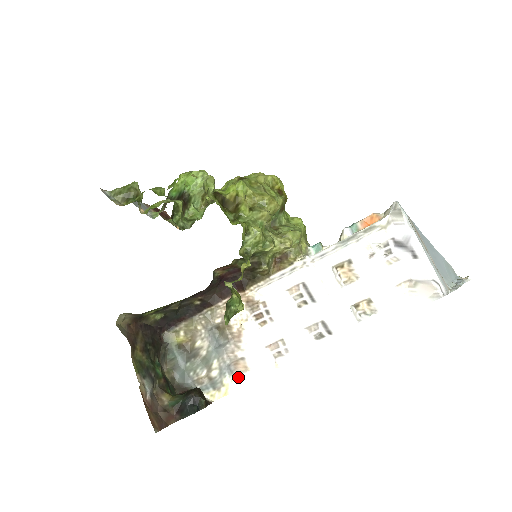
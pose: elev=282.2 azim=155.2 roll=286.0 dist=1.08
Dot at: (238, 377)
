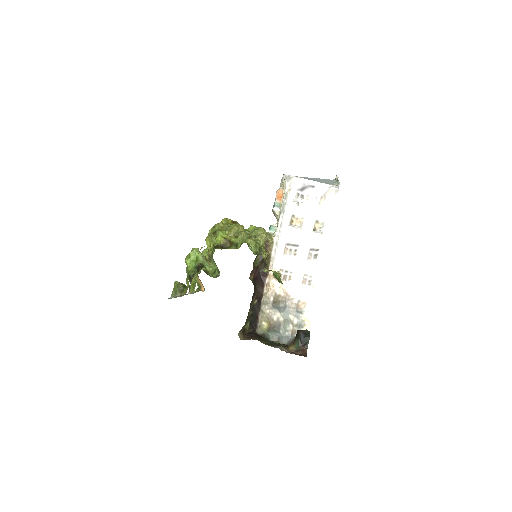
Dot at: (306, 310)
